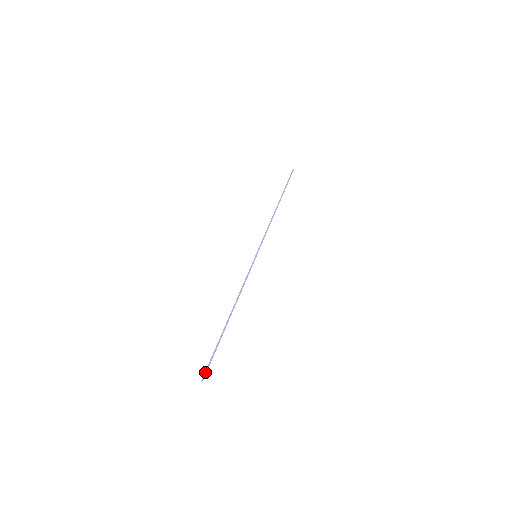
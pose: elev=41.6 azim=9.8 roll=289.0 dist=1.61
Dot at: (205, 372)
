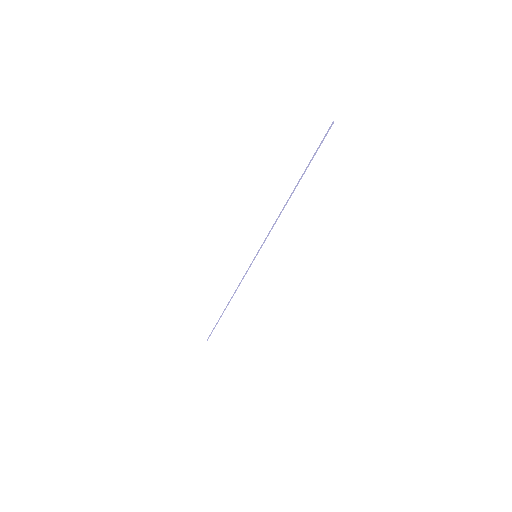
Dot at: (209, 336)
